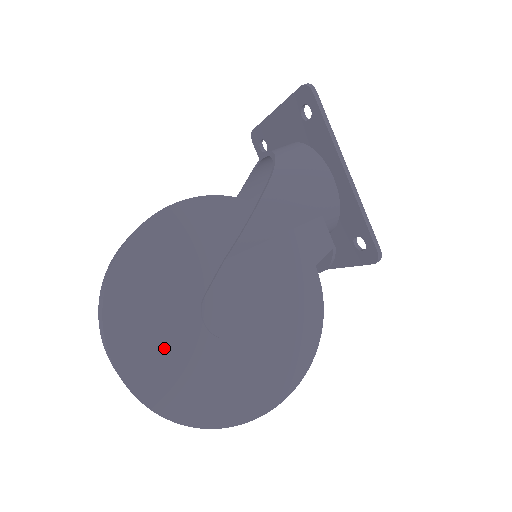
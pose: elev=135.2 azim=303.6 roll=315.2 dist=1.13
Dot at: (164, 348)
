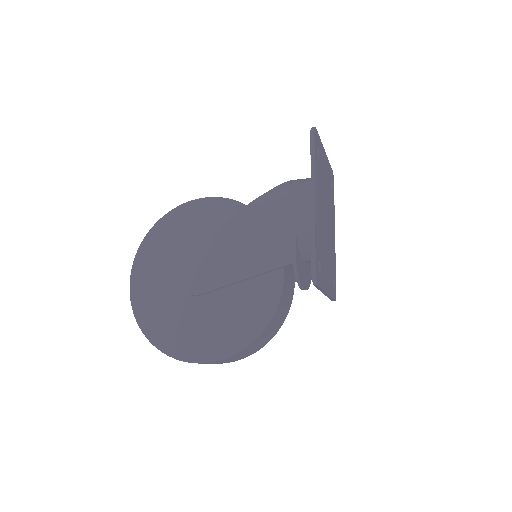
Dot at: (158, 284)
